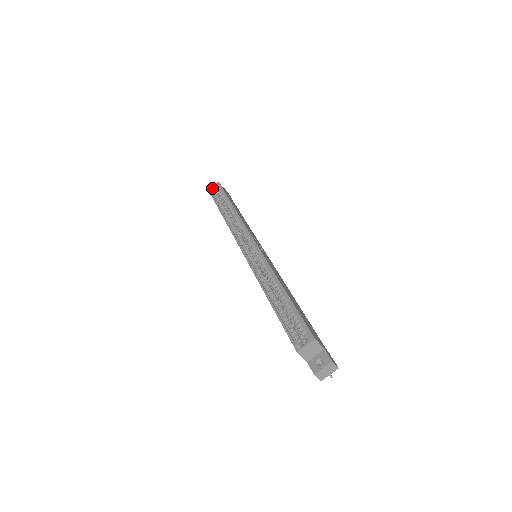
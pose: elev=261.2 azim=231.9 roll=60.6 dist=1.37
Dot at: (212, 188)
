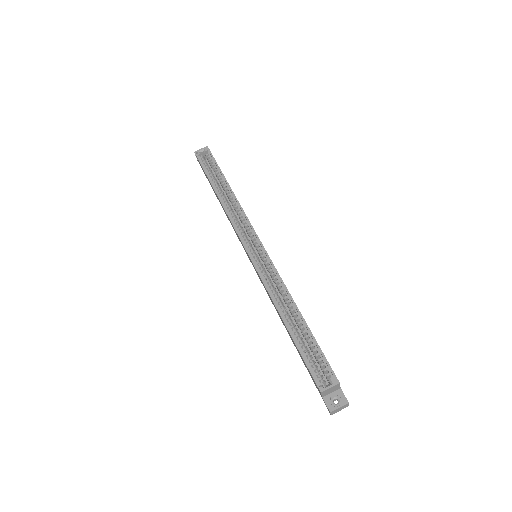
Dot at: (199, 151)
